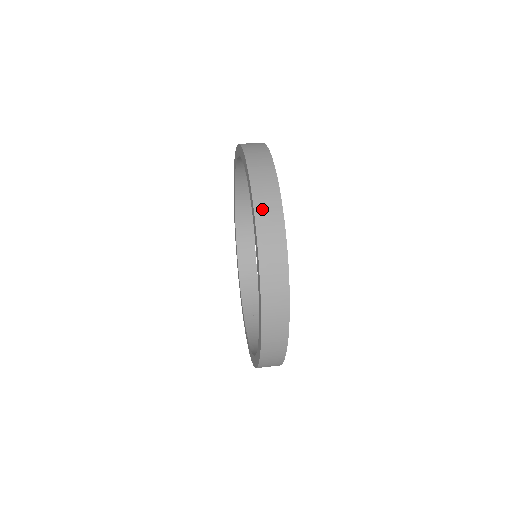
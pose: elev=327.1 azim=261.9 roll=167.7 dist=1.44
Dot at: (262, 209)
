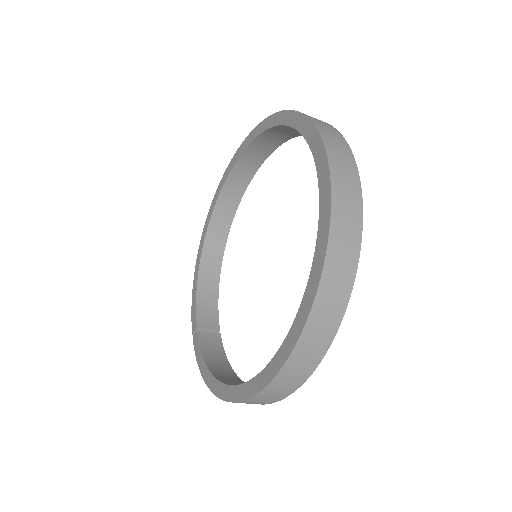
Dot at: (340, 191)
